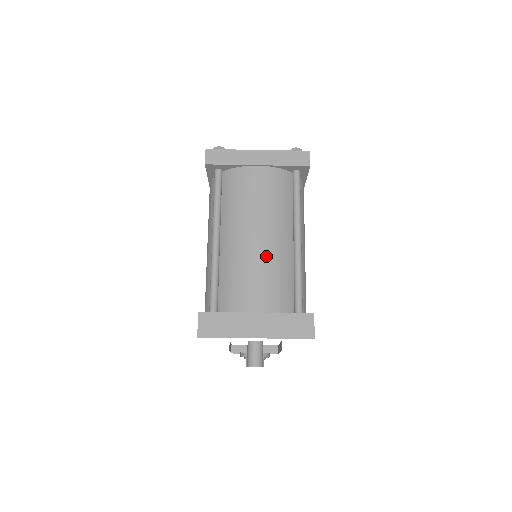
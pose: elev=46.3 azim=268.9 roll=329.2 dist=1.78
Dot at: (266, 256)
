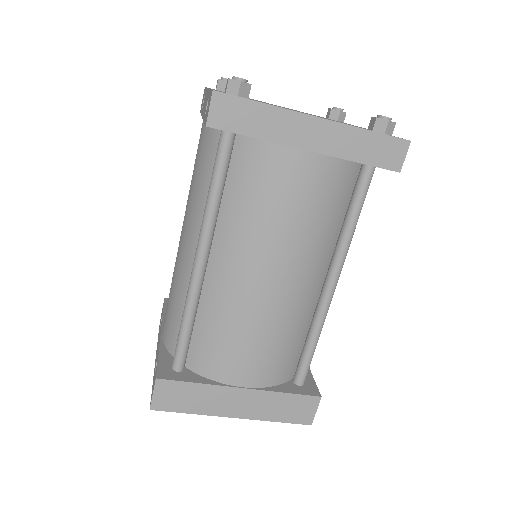
Dot at: (277, 313)
